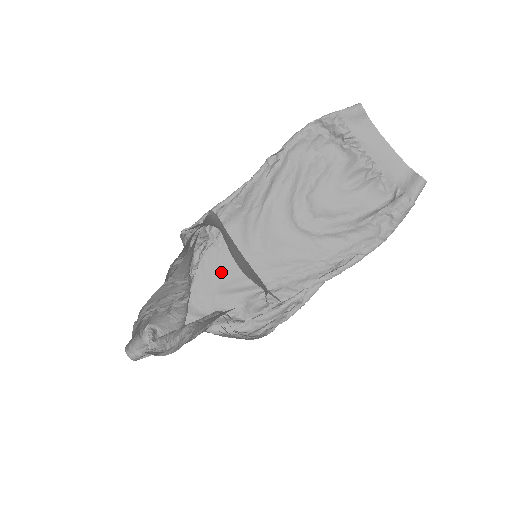
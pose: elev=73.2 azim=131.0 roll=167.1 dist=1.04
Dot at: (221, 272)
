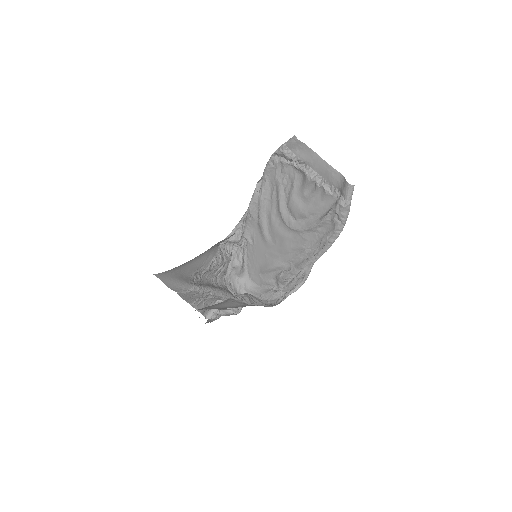
Dot at: (258, 260)
